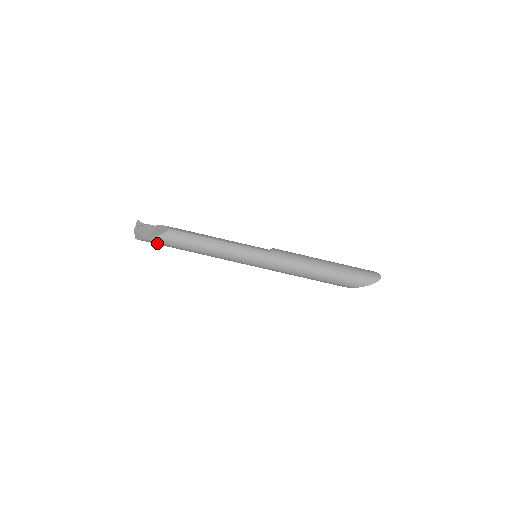
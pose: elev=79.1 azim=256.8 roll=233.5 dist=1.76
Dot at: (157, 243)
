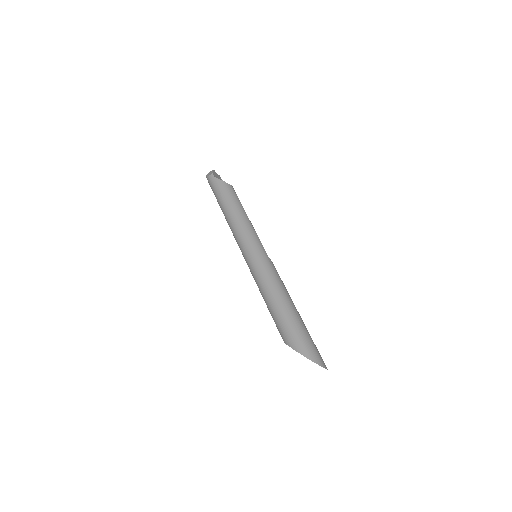
Dot at: (214, 185)
